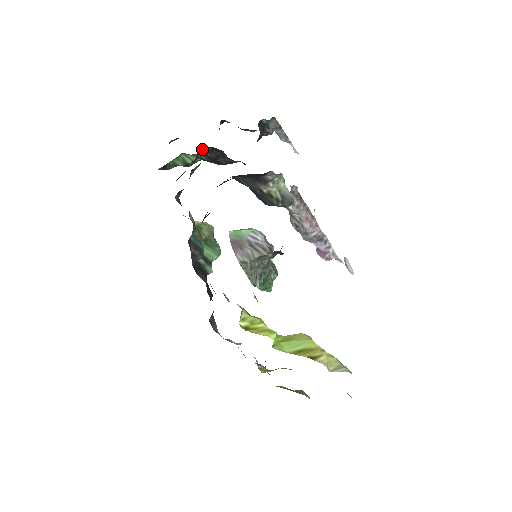
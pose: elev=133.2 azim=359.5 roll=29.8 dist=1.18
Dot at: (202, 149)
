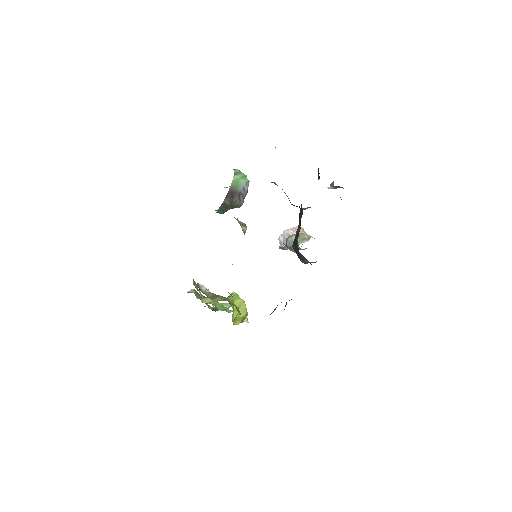
Dot at: occluded
